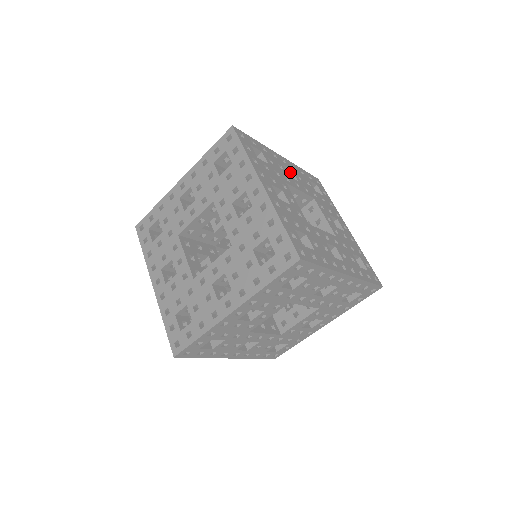
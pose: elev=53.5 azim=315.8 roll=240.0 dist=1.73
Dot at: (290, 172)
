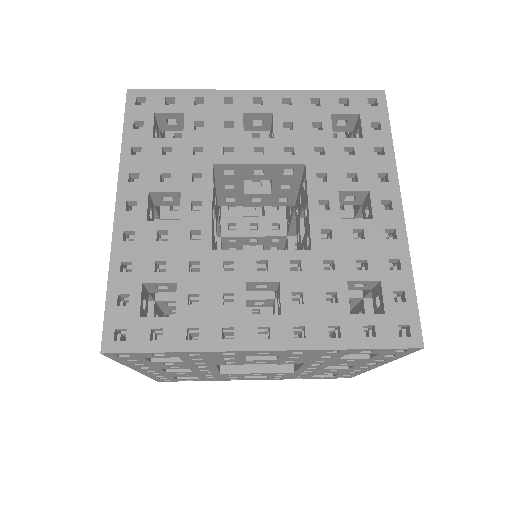
Dot at: (272, 118)
